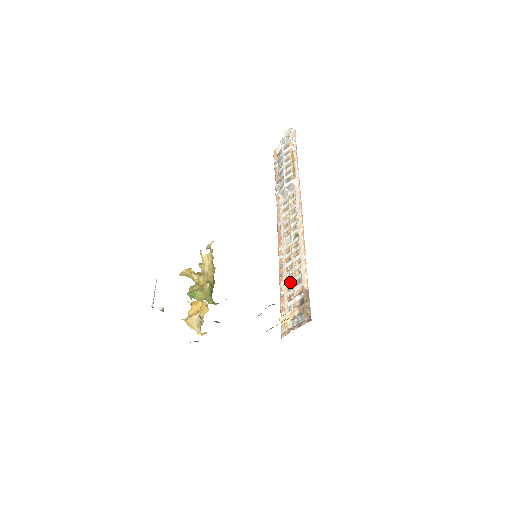
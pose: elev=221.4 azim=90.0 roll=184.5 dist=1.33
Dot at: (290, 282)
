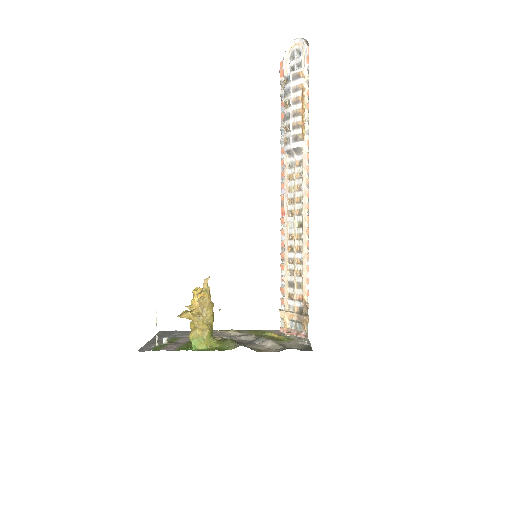
Dot at: (291, 279)
